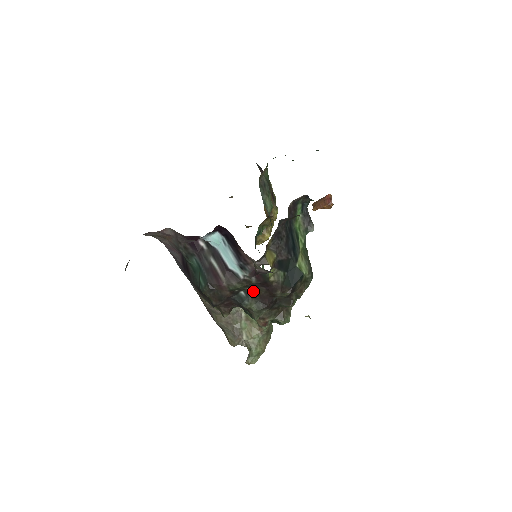
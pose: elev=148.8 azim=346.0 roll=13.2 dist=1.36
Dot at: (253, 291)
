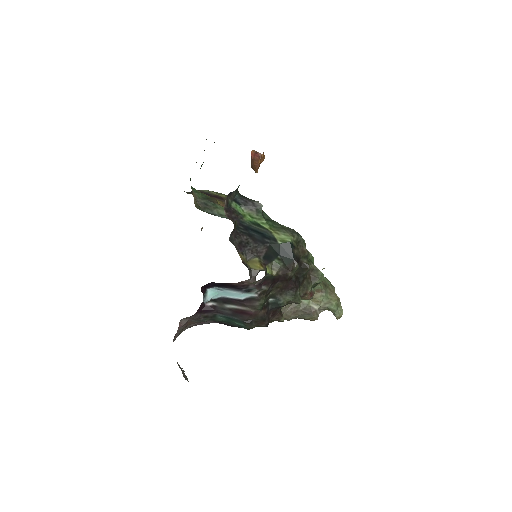
Dot at: (275, 292)
